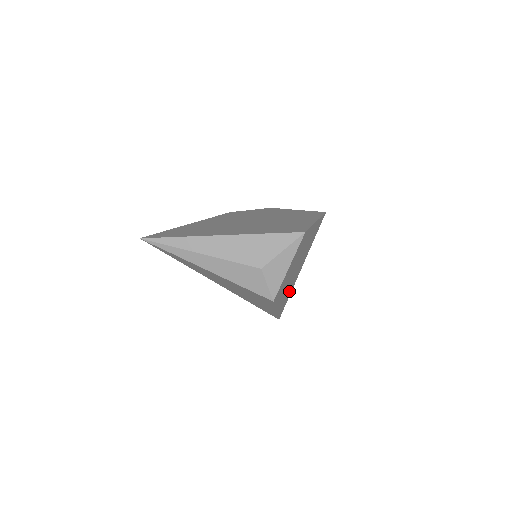
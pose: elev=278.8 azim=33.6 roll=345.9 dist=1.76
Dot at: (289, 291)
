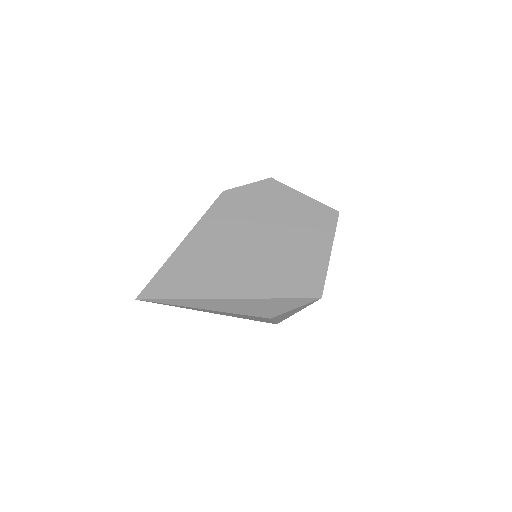
Dot at: occluded
